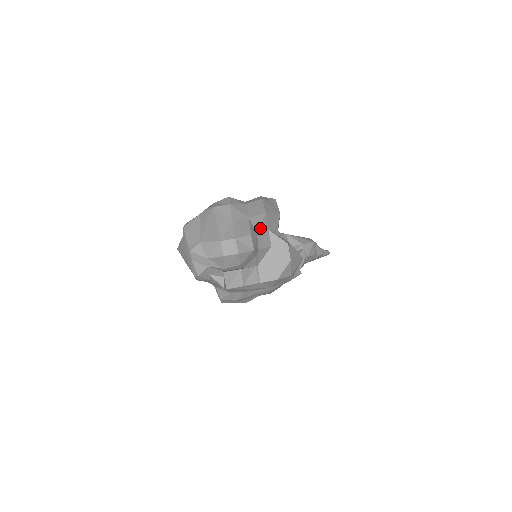
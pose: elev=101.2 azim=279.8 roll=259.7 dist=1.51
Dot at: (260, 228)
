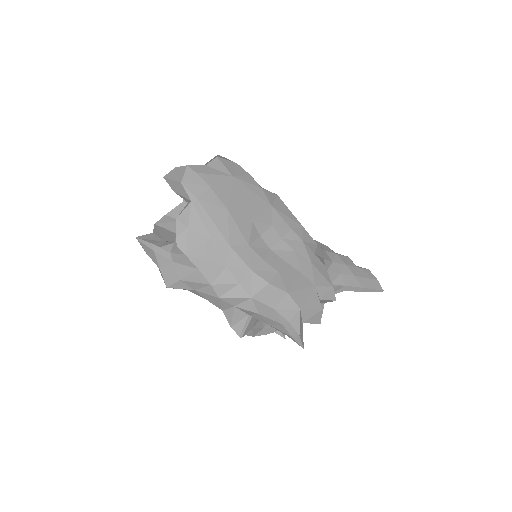
Dot at: occluded
